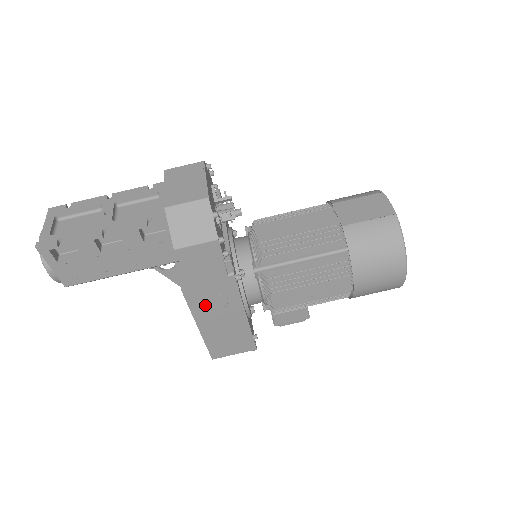
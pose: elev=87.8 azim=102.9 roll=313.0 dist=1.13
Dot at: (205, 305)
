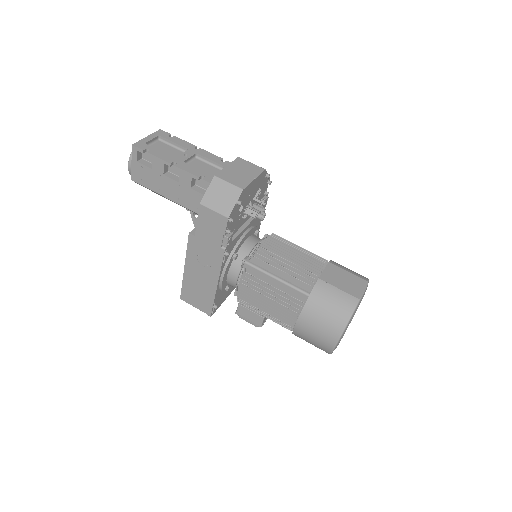
Dot at: (197, 256)
